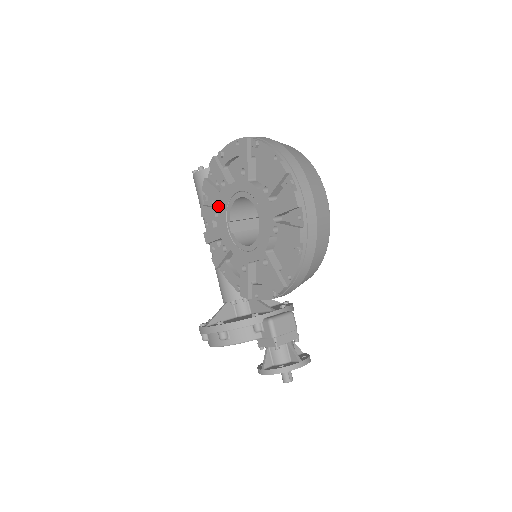
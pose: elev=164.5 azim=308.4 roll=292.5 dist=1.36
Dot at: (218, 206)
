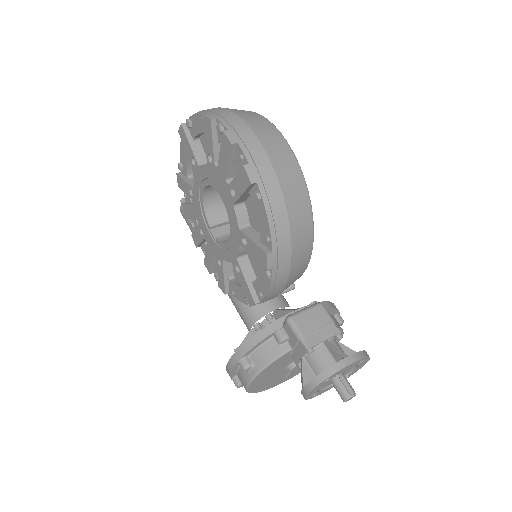
Dot at: (198, 221)
